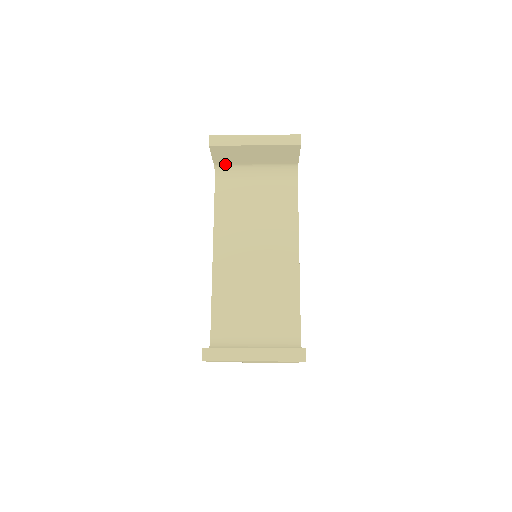
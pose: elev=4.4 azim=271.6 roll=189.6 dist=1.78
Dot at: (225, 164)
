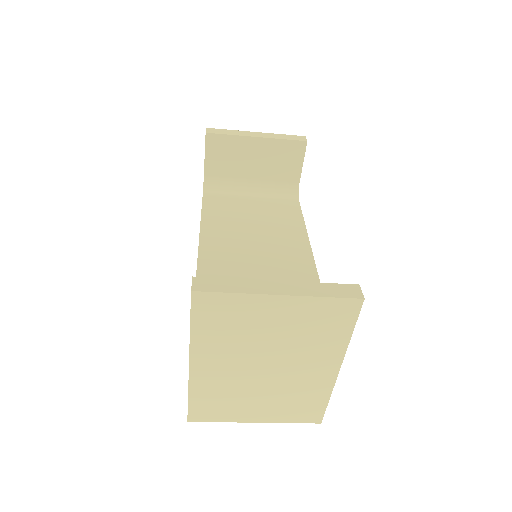
Dot at: (217, 176)
